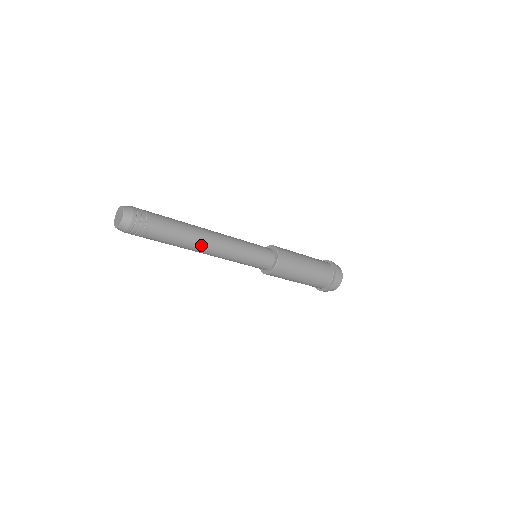
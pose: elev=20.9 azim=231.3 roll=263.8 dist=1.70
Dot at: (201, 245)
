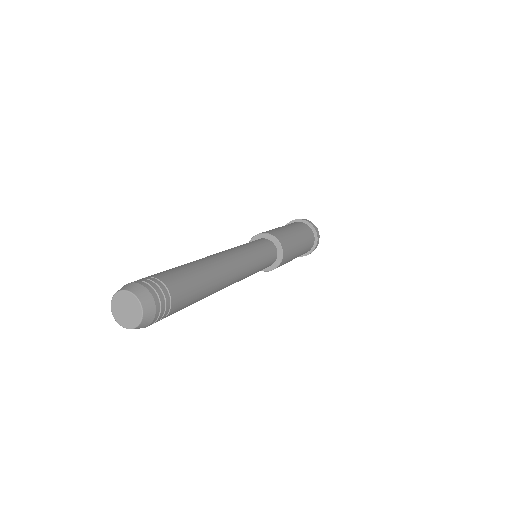
Dot at: (225, 279)
